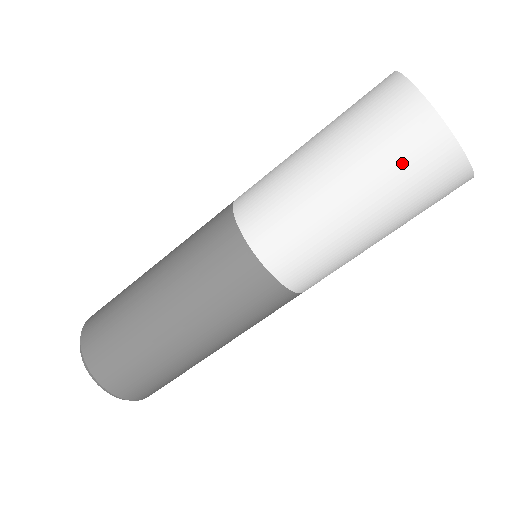
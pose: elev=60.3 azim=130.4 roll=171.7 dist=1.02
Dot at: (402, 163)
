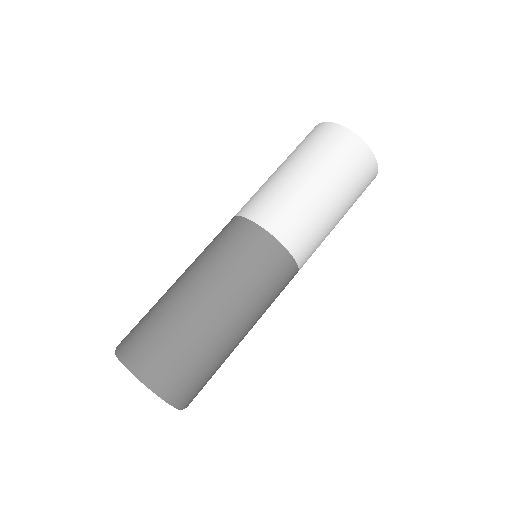
Dot at: (327, 147)
